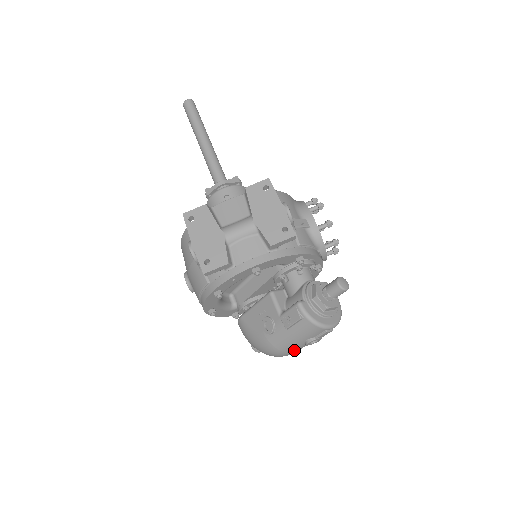
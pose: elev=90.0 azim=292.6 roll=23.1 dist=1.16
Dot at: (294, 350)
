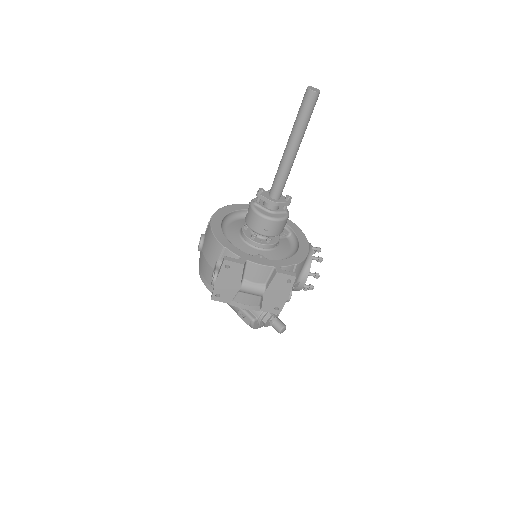
Dot at: occluded
